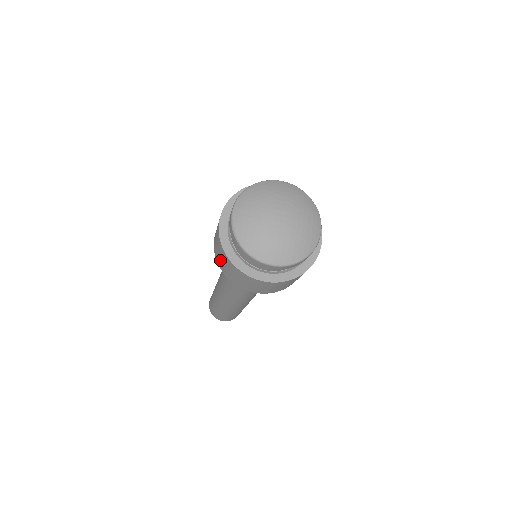
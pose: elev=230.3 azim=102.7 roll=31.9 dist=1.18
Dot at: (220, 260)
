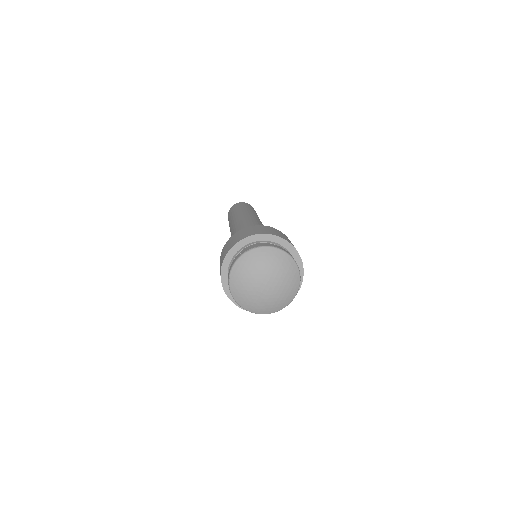
Dot at: occluded
